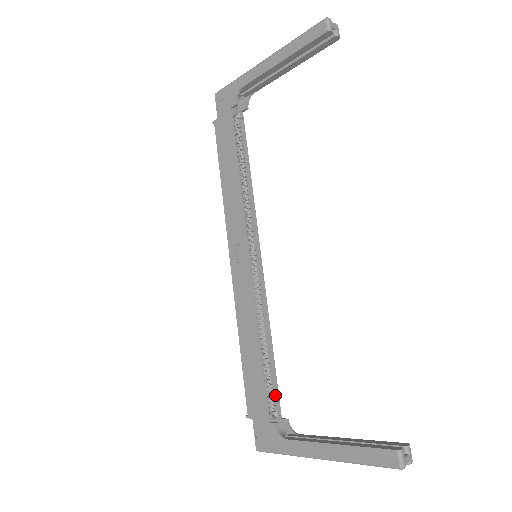
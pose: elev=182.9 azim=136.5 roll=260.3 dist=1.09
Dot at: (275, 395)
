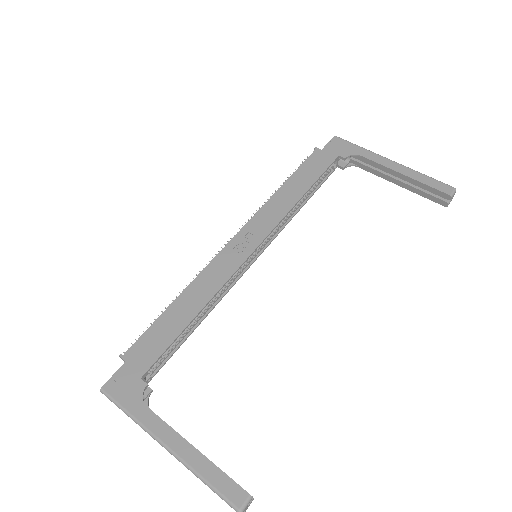
Dot at: (161, 363)
